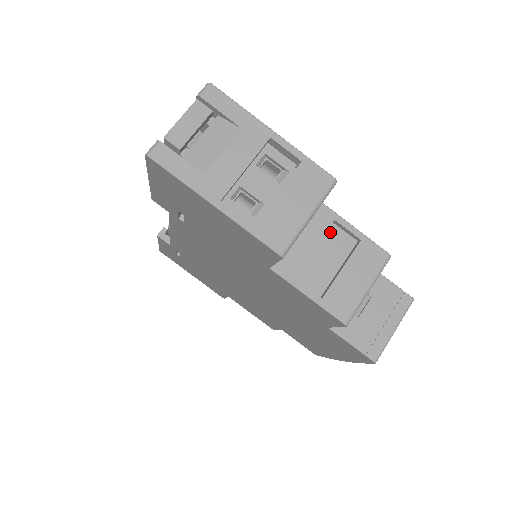
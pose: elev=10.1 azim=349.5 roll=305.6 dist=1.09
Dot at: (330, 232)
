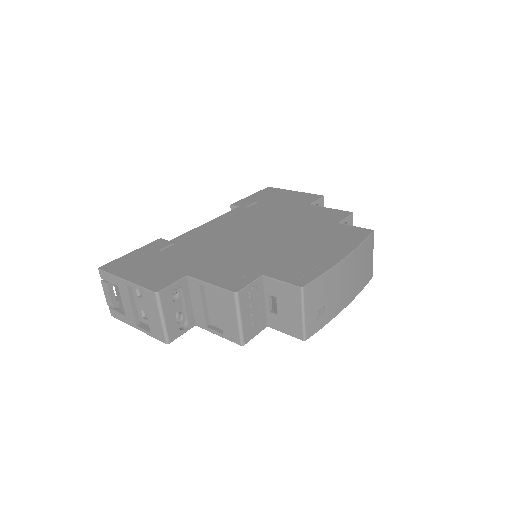
Dot at: (206, 289)
